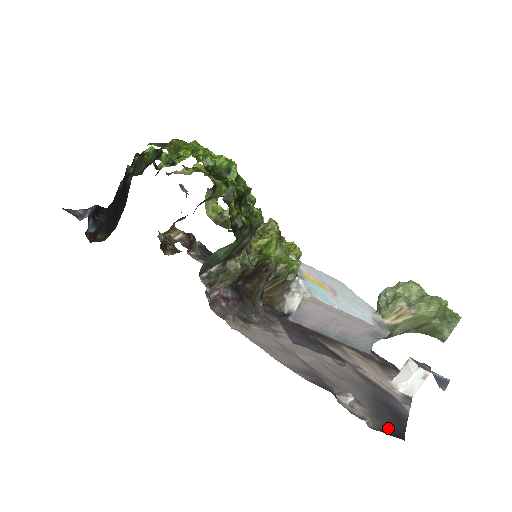
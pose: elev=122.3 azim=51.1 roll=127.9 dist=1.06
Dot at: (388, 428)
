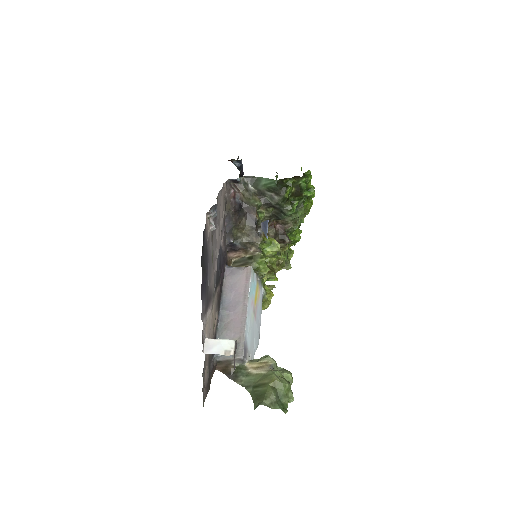
Dot at: (204, 241)
